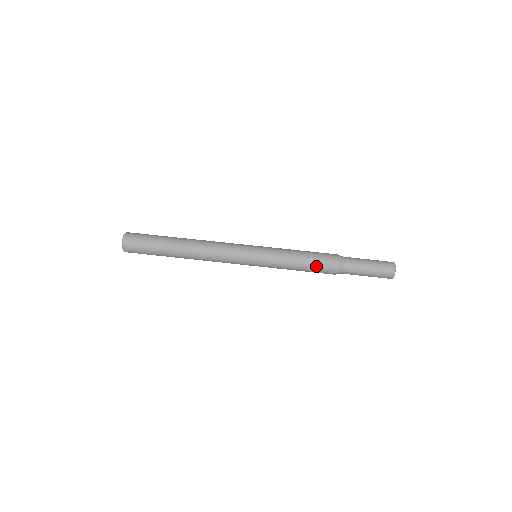
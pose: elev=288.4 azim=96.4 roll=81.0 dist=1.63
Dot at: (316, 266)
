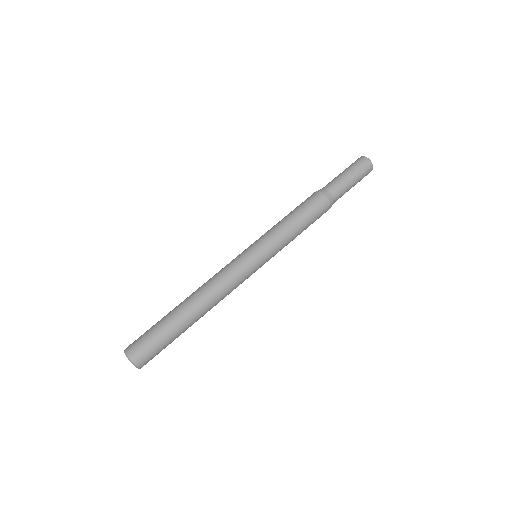
Dot at: (308, 210)
